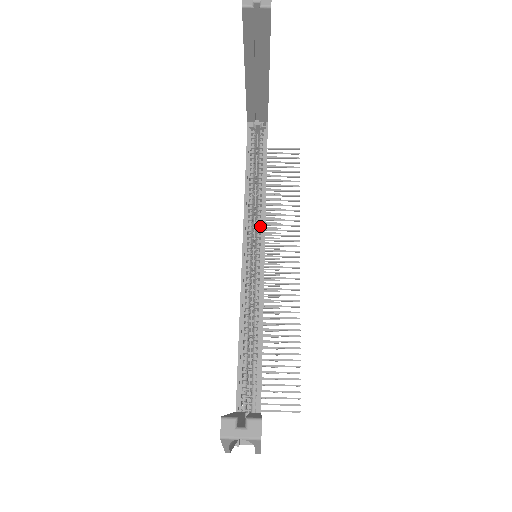
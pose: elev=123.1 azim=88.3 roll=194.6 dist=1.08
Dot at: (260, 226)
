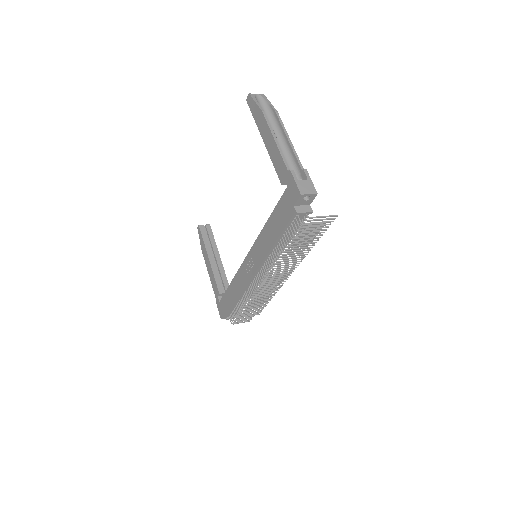
Dot at: occluded
